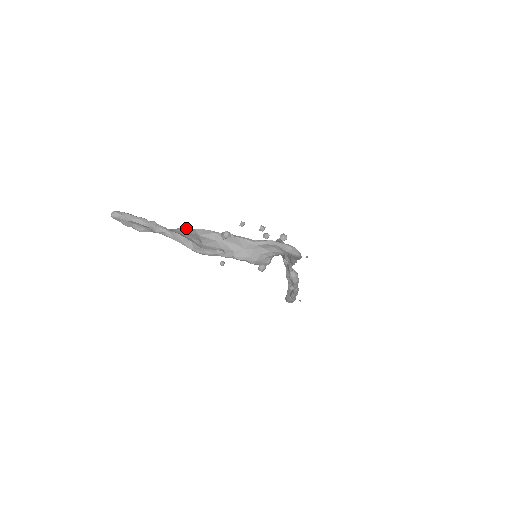
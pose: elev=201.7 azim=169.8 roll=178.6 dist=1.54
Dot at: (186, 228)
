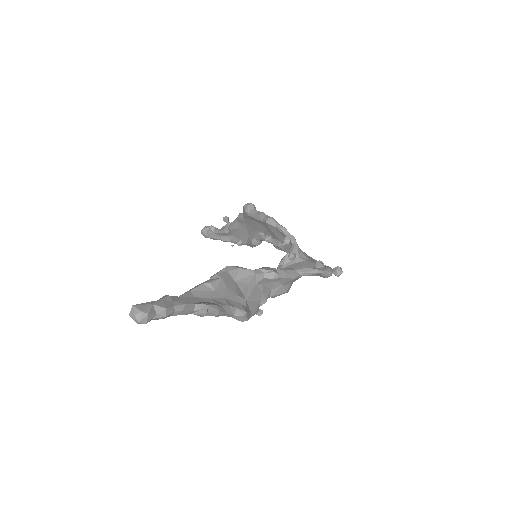
Dot at: (222, 278)
